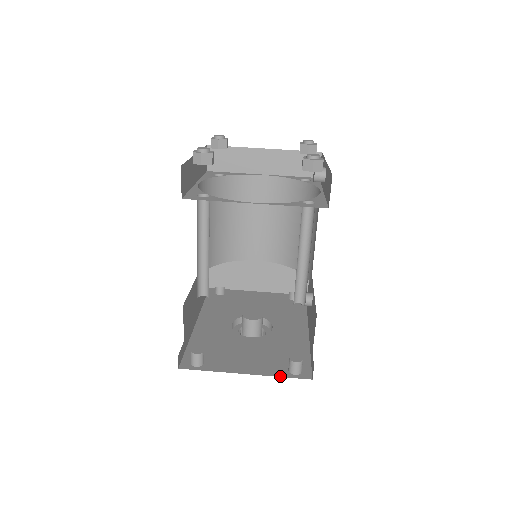
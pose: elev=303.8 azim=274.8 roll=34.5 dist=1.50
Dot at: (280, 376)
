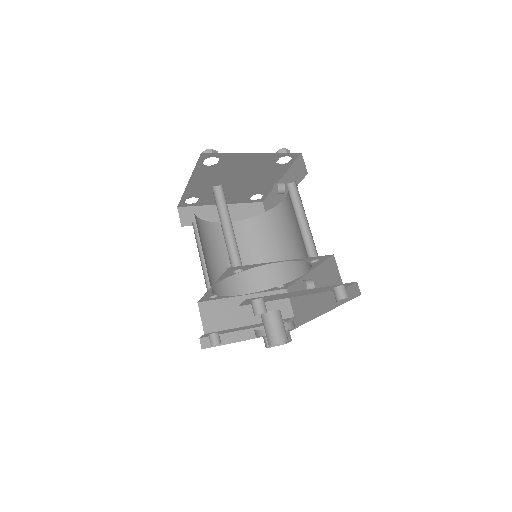
Dot at: occluded
